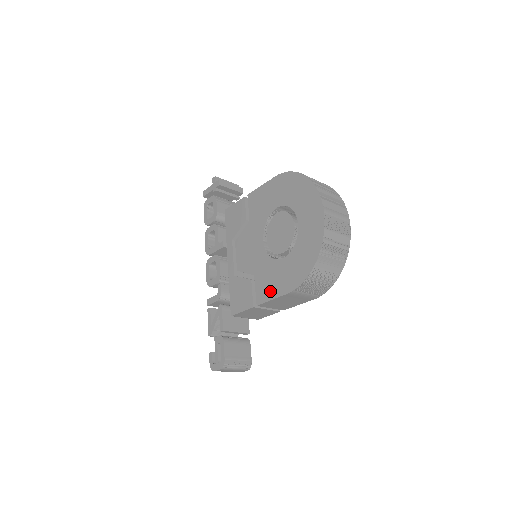
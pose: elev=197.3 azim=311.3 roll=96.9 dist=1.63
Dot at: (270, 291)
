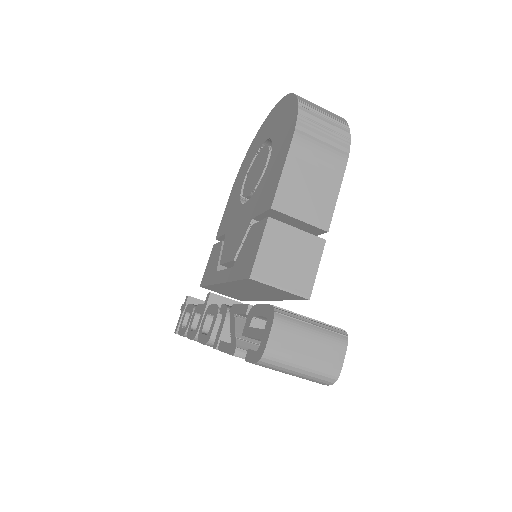
Dot at: (275, 178)
